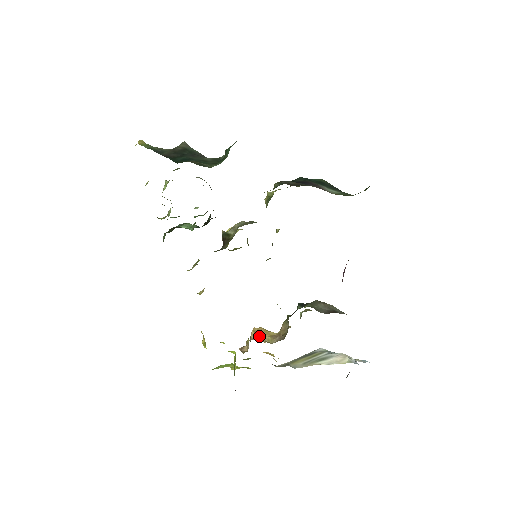
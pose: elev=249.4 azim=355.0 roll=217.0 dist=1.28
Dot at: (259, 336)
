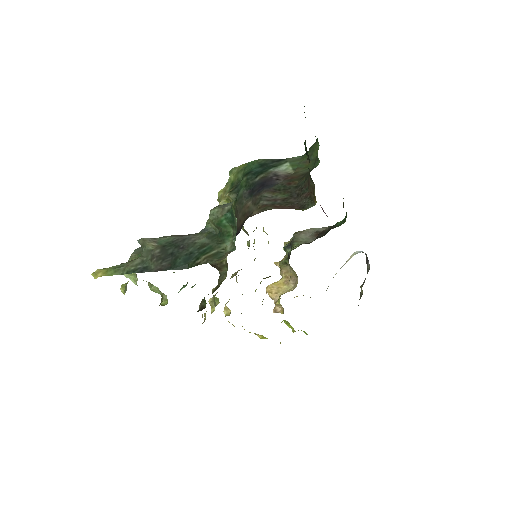
Dot at: (278, 293)
